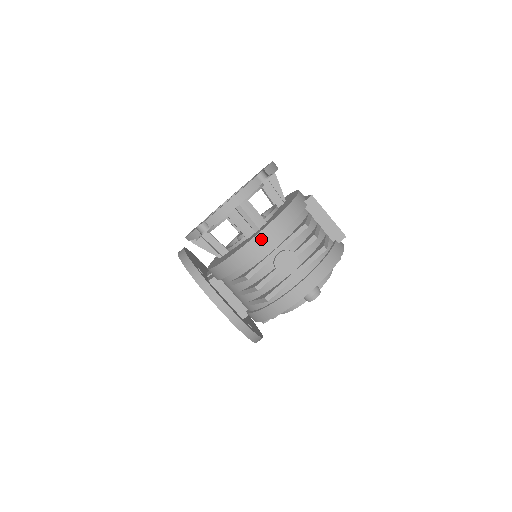
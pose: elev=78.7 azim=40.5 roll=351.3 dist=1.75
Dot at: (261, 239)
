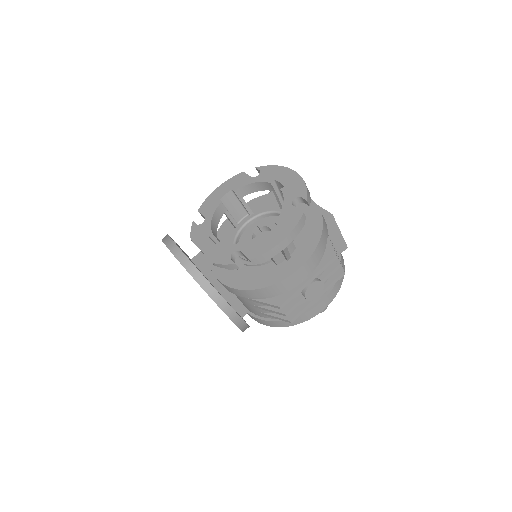
Dot at: (299, 274)
